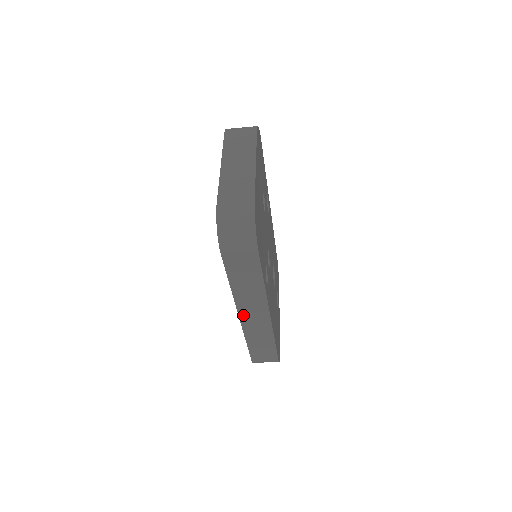
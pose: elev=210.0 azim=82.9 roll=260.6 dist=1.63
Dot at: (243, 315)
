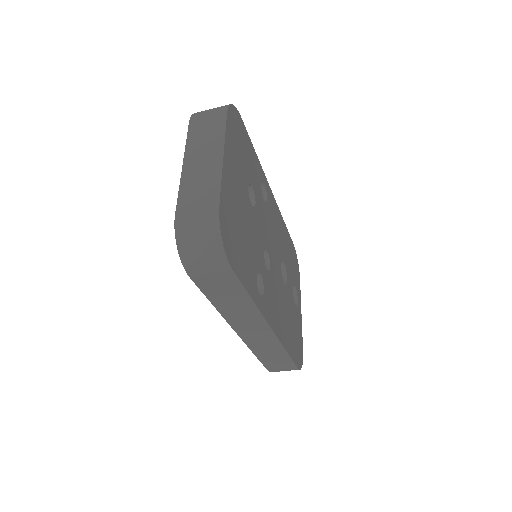
Dot at: (241, 332)
